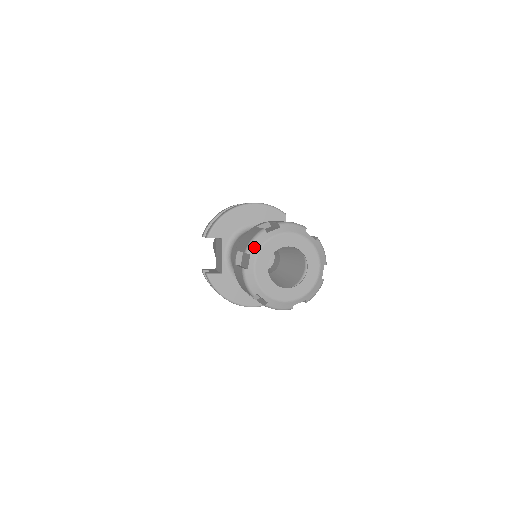
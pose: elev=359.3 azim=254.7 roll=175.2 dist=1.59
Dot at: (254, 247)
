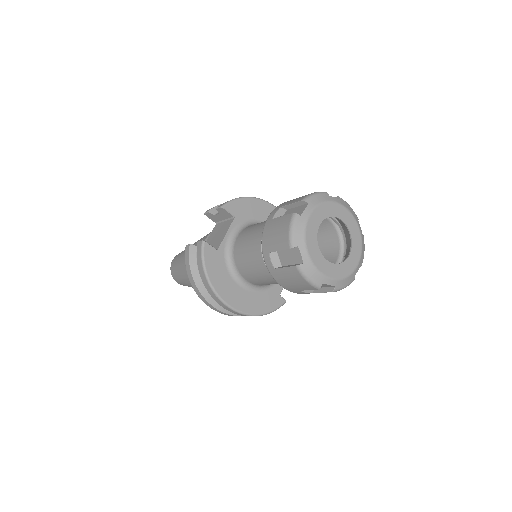
Dot at: (314, 199)
